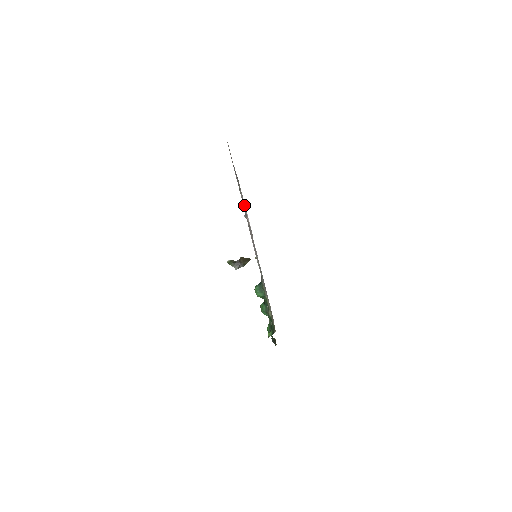
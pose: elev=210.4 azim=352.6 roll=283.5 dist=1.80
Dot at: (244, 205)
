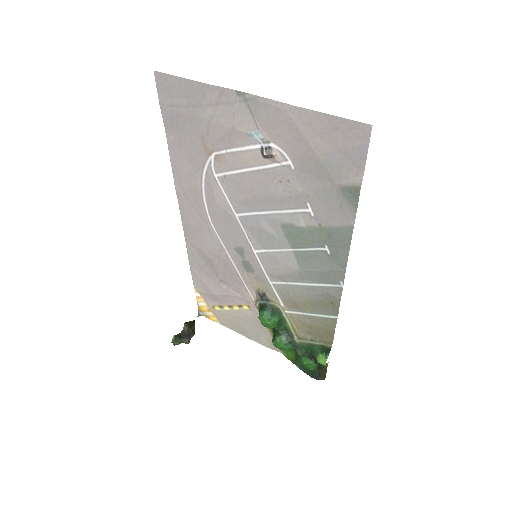
Dot at: (215, 181)
